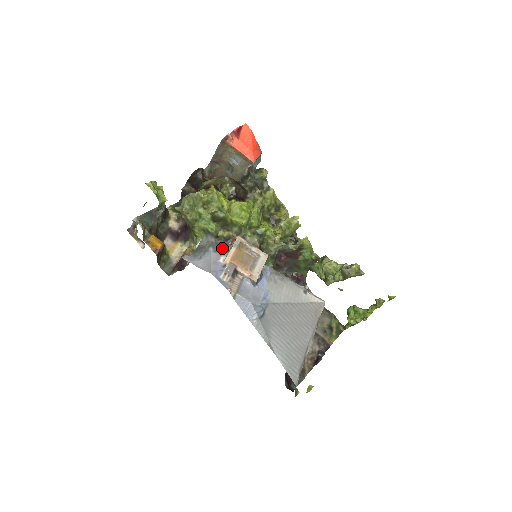
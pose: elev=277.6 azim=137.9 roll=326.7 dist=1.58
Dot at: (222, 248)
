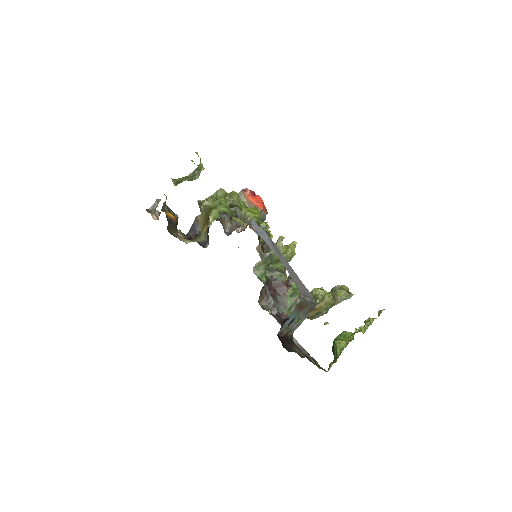
Dot at: occluded
